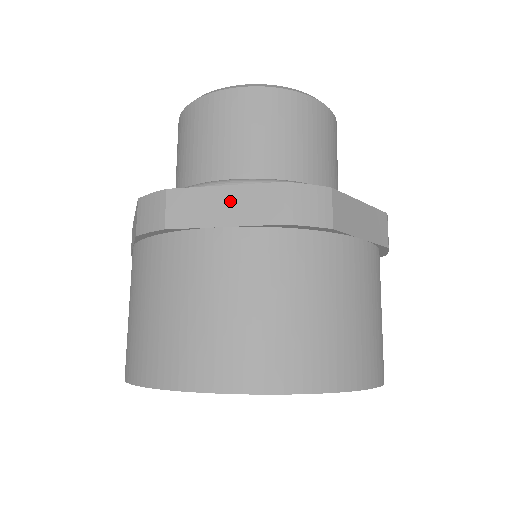
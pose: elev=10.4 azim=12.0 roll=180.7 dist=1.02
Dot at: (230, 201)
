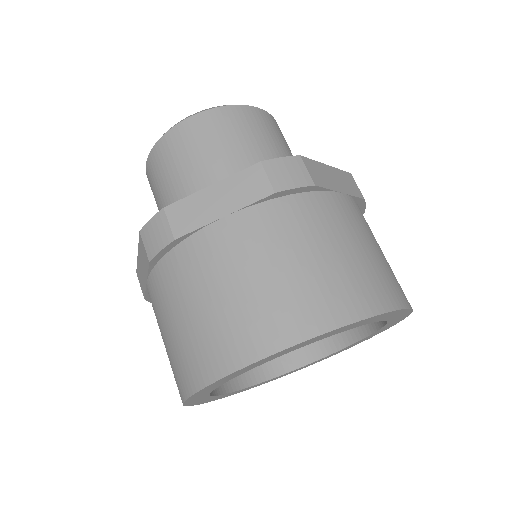
Dot at: (141, 263)
